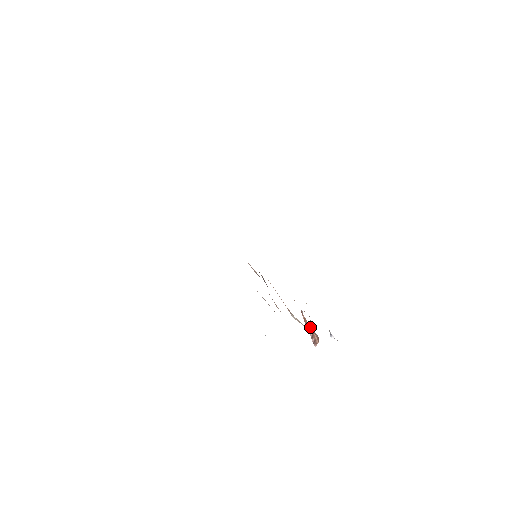
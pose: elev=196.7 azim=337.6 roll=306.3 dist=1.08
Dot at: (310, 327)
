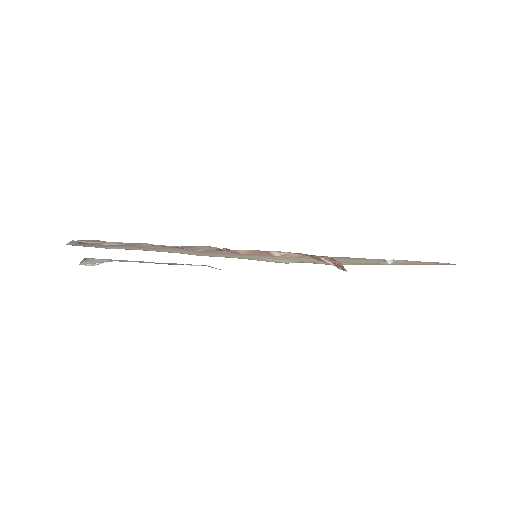
Dot at: (321, 258)
